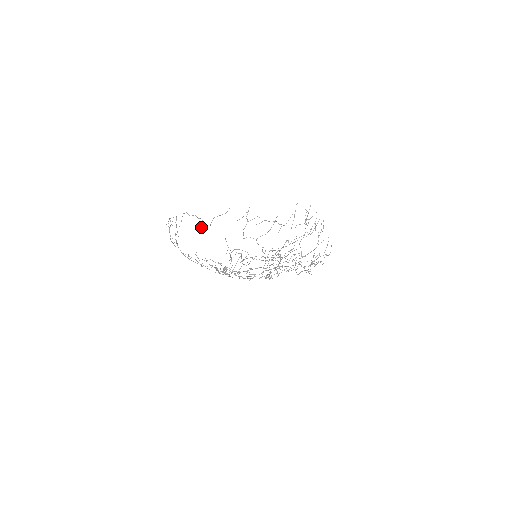
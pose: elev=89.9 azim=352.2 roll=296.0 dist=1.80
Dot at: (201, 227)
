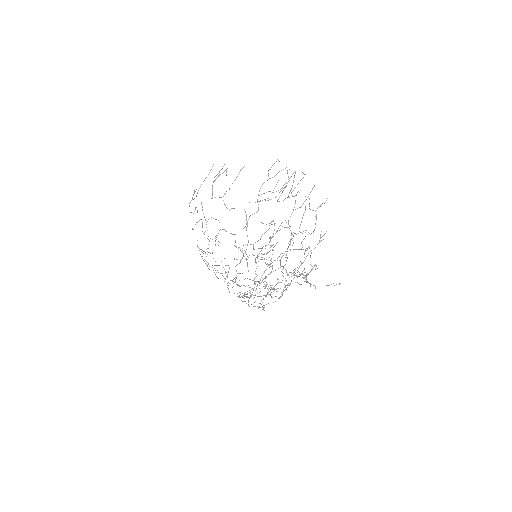
Dot at: occluded
